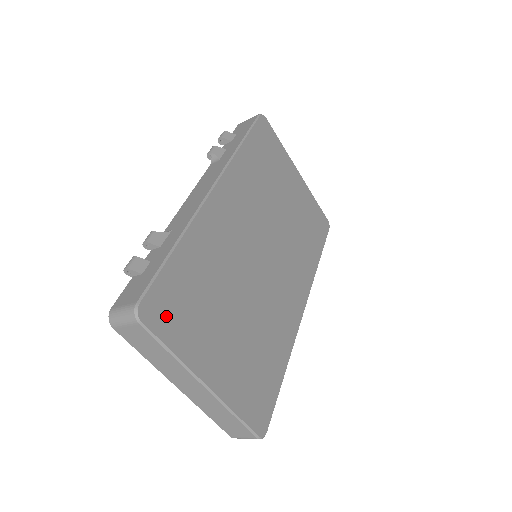
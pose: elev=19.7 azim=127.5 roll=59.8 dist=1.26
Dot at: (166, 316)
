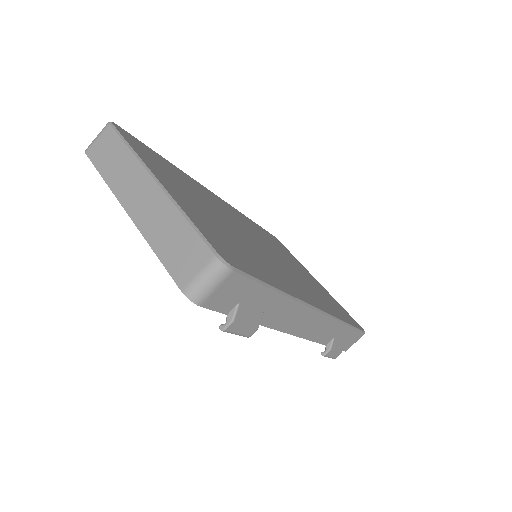
Dot at: (137, 145)
